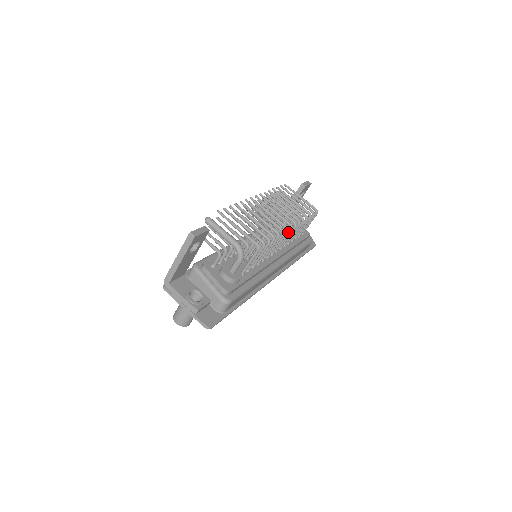
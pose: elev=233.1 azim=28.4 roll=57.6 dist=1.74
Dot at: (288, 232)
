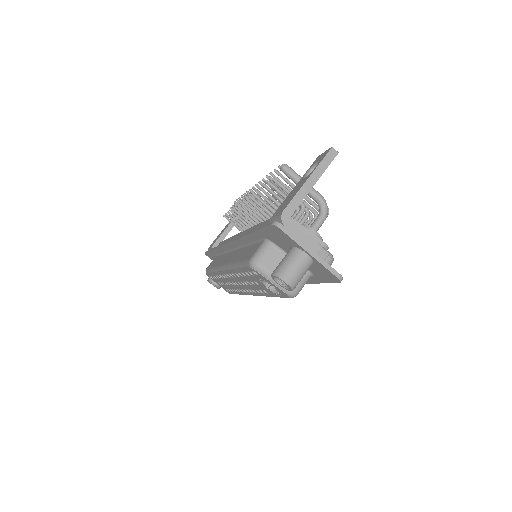
Dot at: occluded
